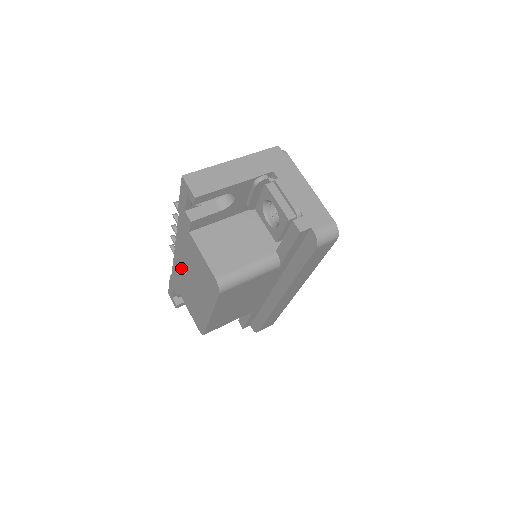
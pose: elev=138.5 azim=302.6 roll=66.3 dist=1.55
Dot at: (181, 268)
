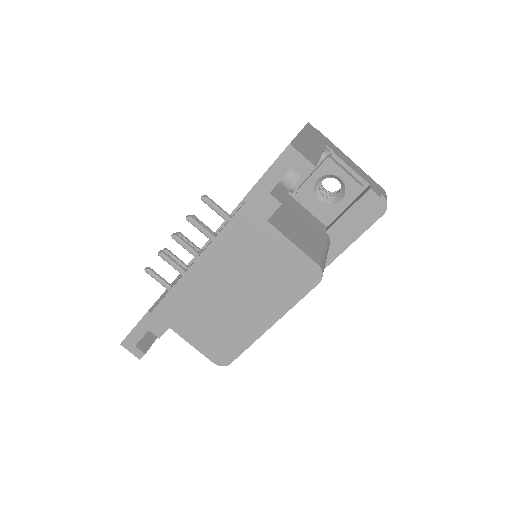
Dot at: (204, 285)
